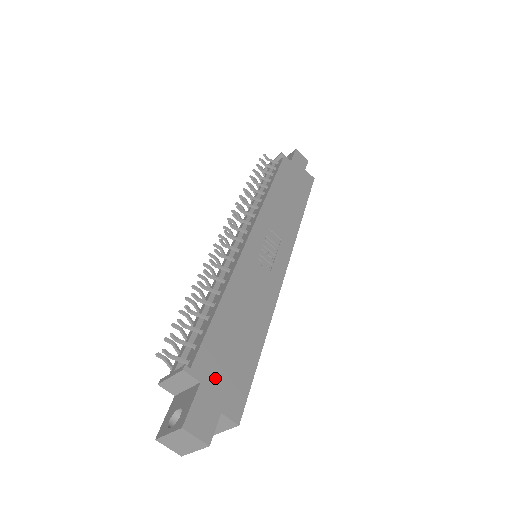
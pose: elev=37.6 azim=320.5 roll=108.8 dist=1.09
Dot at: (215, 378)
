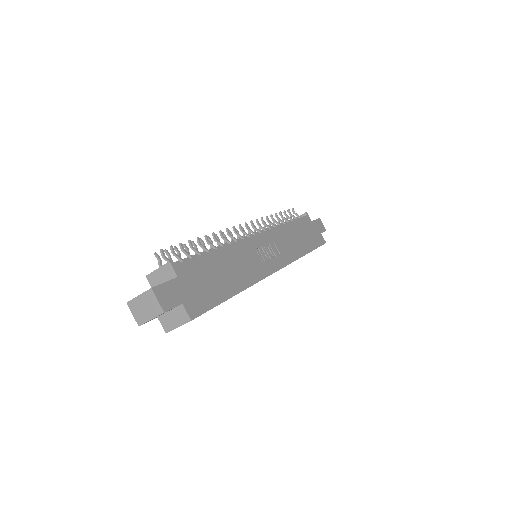
Dot at: (189, 283)
